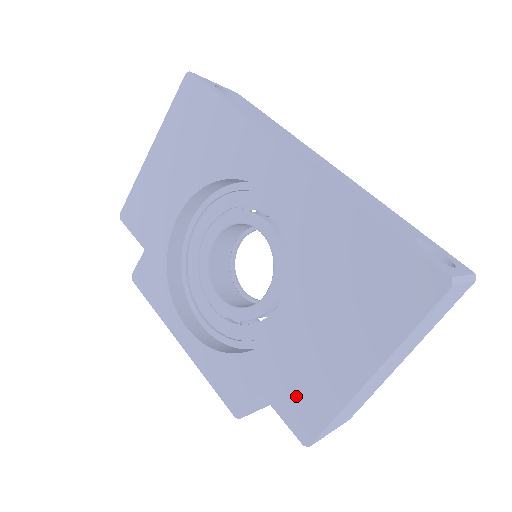
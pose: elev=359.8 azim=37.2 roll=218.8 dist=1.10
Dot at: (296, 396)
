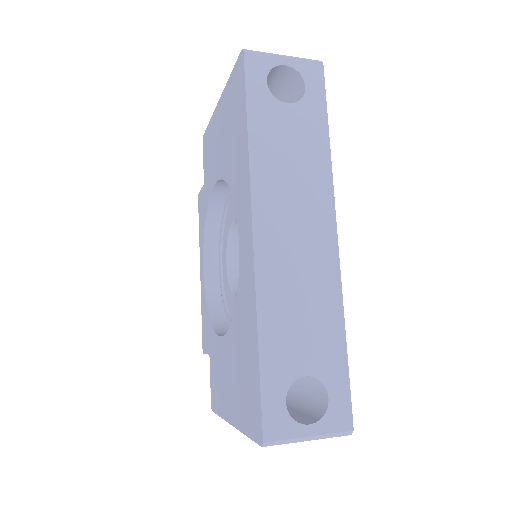
Dot at: (215, 381)
